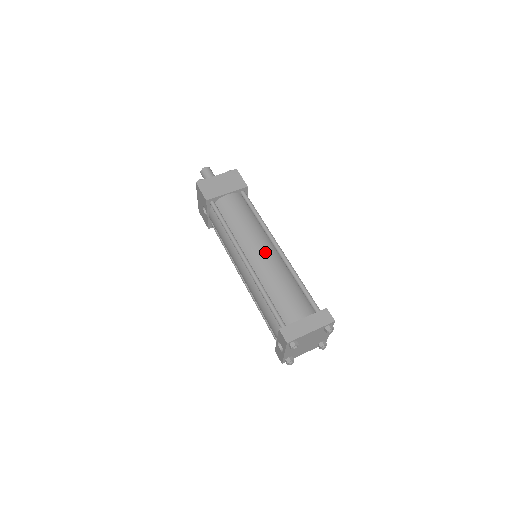
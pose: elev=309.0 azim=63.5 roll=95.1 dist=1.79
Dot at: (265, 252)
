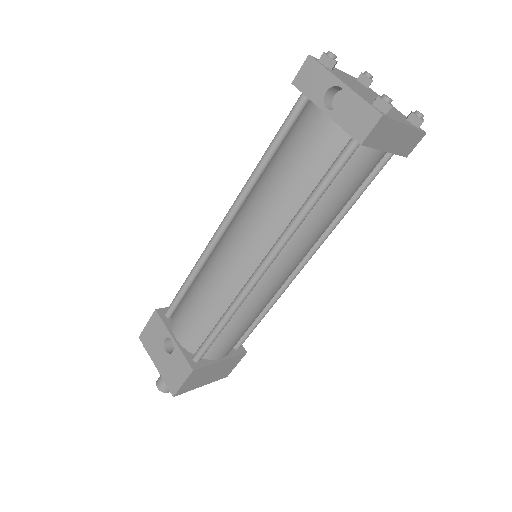
Dot at: occluded
